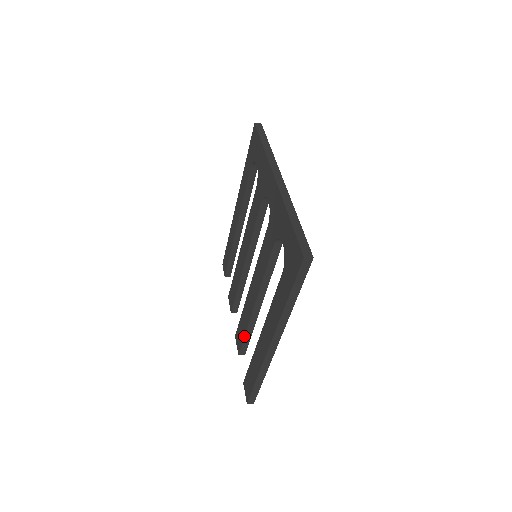
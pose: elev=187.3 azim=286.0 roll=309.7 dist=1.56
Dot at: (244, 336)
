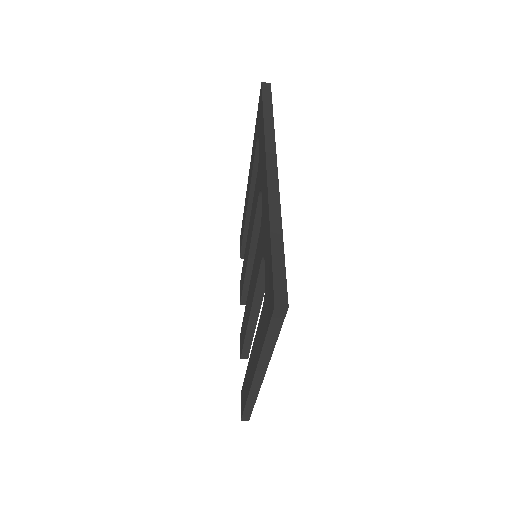
Dot at: (243, 343)
